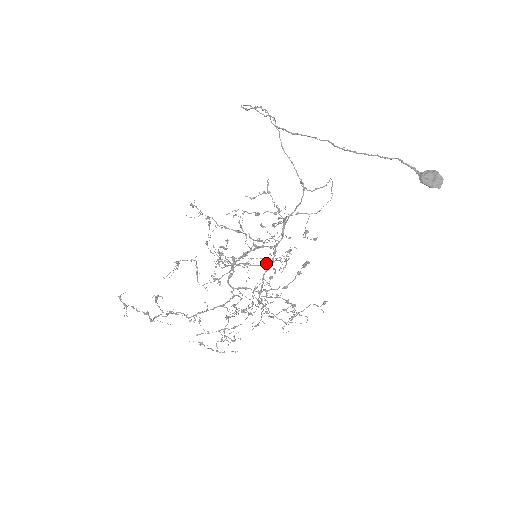
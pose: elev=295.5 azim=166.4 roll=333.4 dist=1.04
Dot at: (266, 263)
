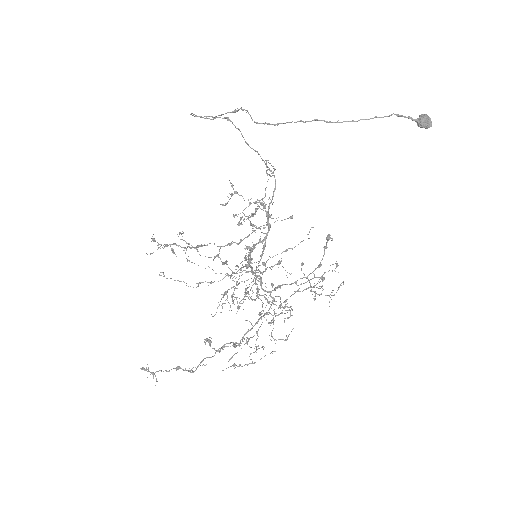
Dot at: occluded
